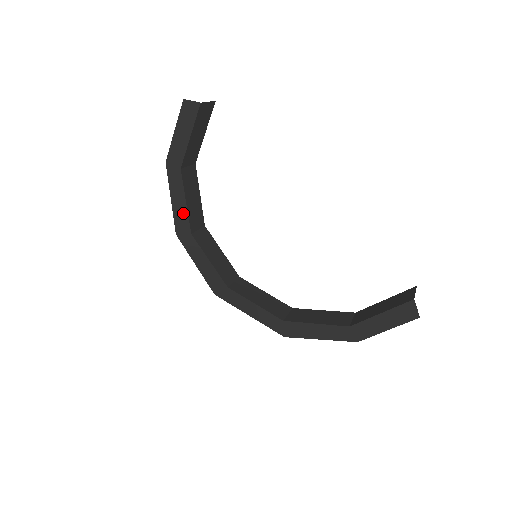
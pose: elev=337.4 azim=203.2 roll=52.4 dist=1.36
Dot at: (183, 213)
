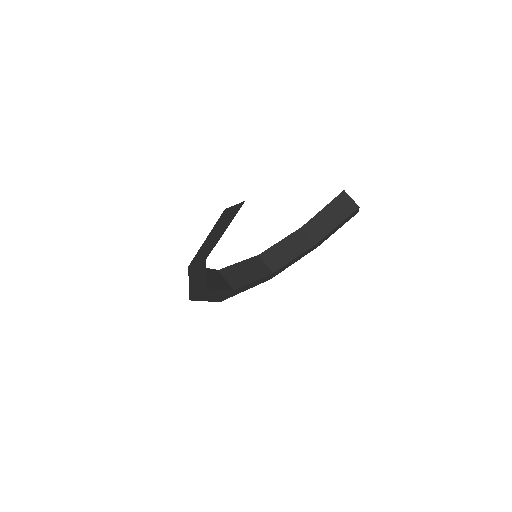
Dot at: (201, 284)
